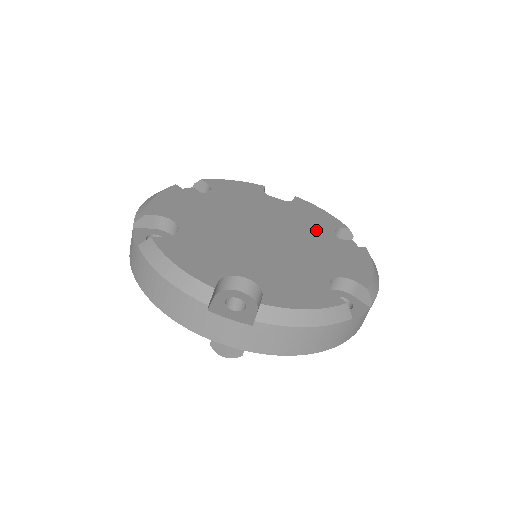
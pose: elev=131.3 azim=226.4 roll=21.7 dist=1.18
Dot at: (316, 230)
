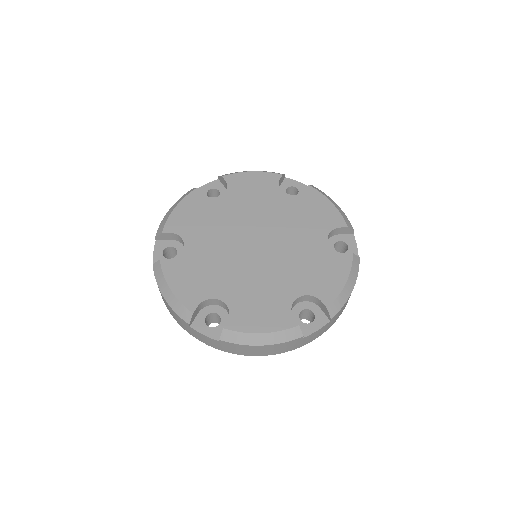
Dot at: (273, 202)
